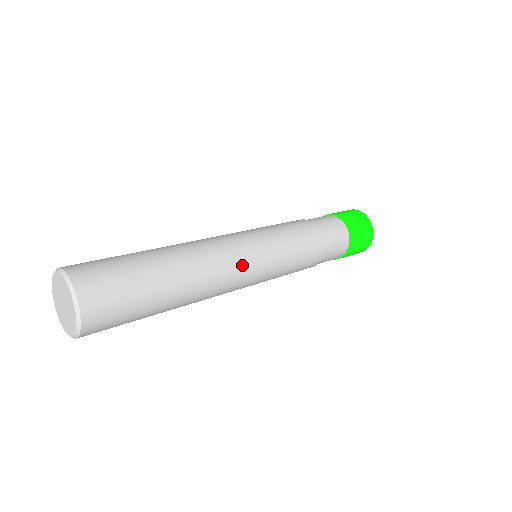
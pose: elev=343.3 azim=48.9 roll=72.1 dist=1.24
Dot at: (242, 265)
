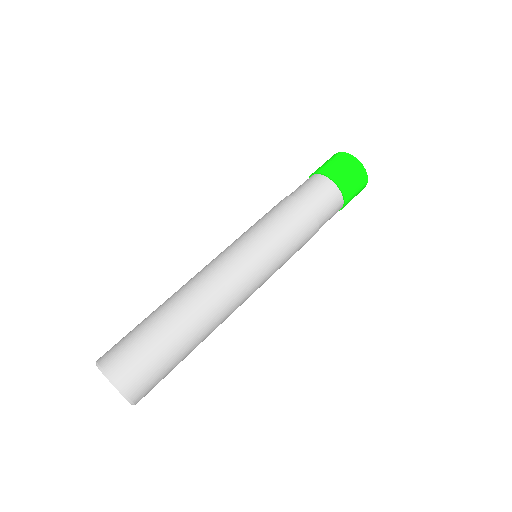
Dot at: occluded
